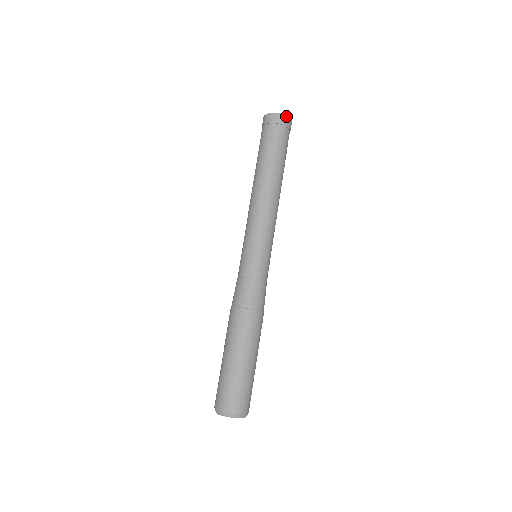
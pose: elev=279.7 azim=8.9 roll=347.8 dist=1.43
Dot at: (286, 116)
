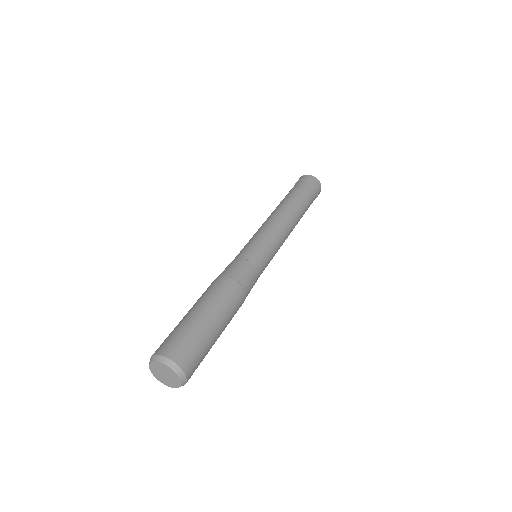
Dot at: (315, 178)
